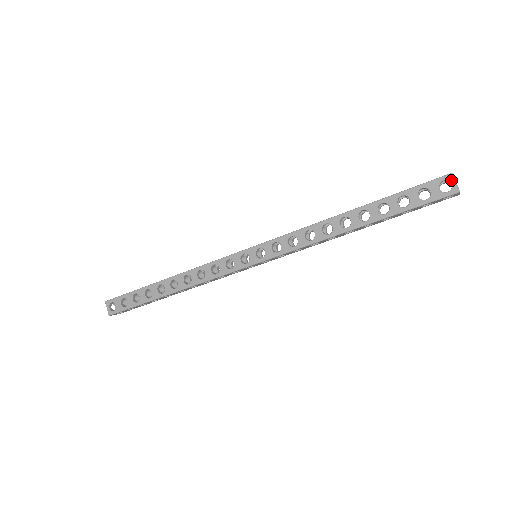
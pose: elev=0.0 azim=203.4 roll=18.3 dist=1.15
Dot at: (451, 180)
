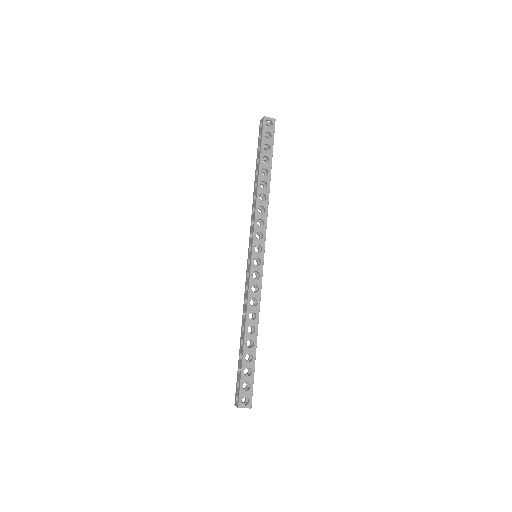
Dot at: (261, 122)
